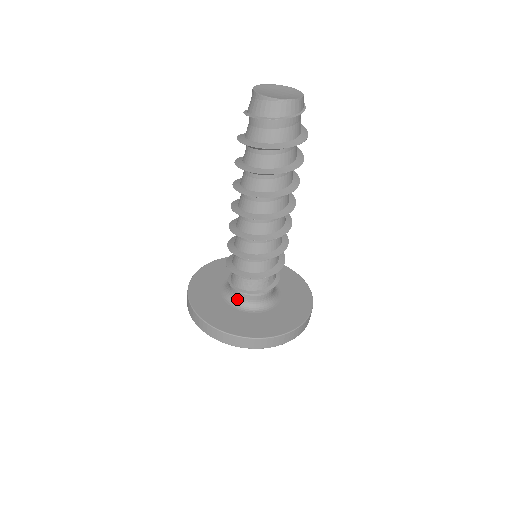
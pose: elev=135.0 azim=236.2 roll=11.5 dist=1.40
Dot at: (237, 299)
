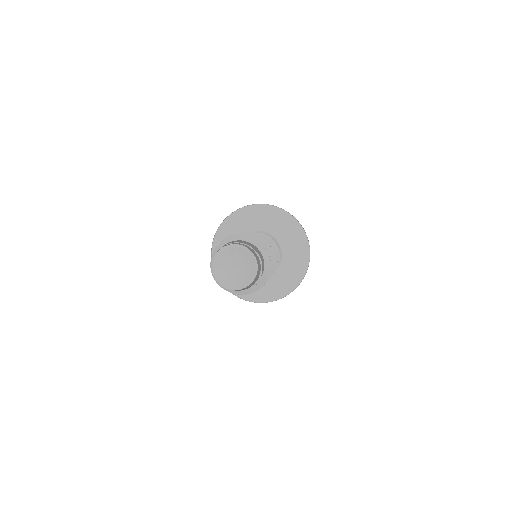
Dot at: occluded
